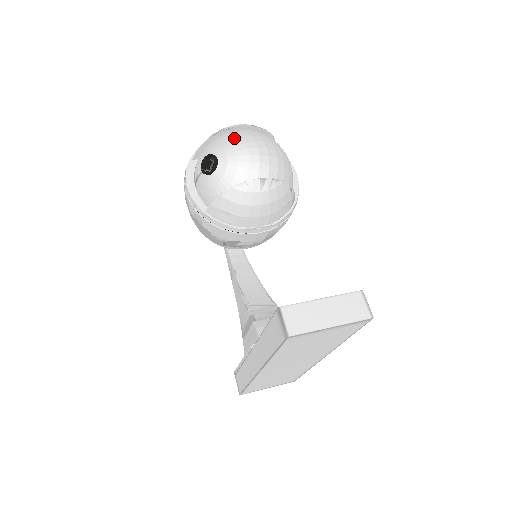
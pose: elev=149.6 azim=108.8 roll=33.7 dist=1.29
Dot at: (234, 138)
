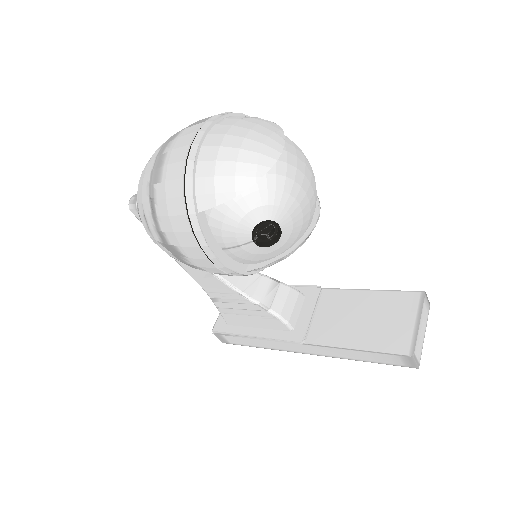
Dot at: (286, 184)
